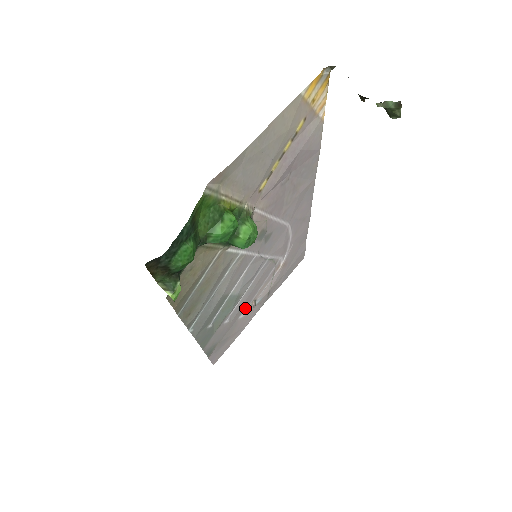
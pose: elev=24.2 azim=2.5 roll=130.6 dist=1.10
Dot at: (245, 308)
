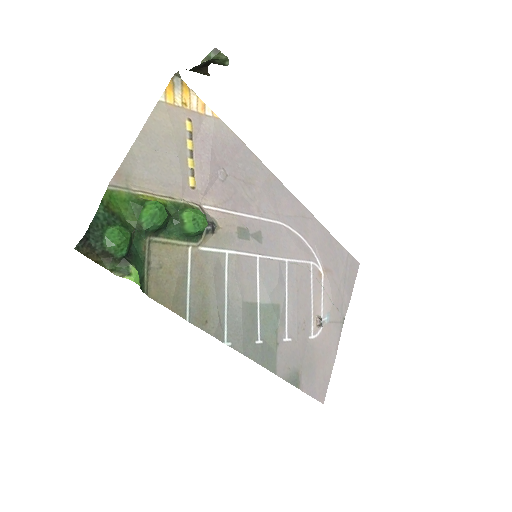
Dot at: (309, 326)
